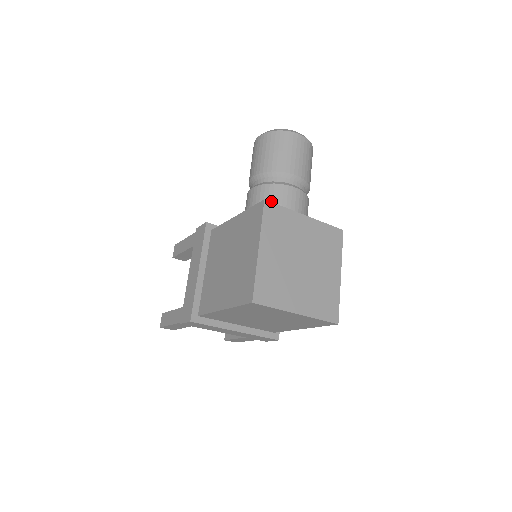
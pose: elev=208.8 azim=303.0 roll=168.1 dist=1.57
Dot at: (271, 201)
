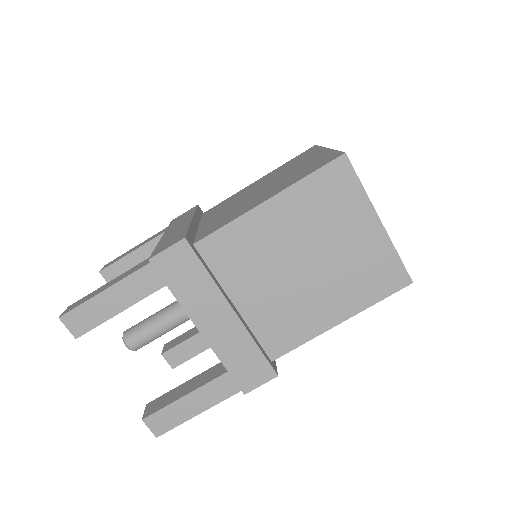
Dot at: occluded
